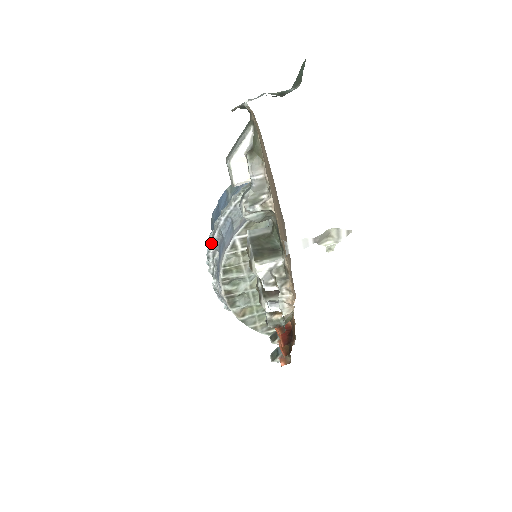
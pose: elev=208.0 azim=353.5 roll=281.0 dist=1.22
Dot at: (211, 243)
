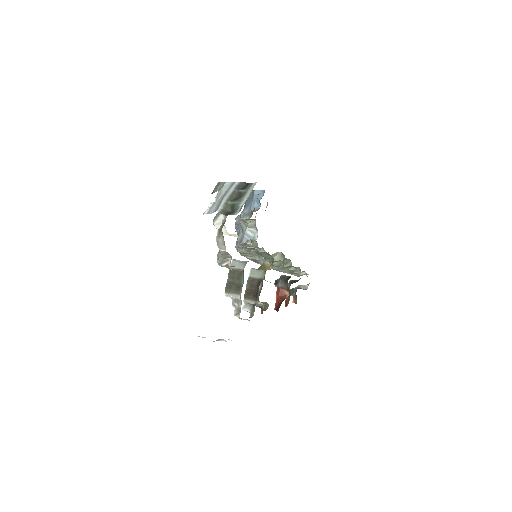
Dot at: occluded
